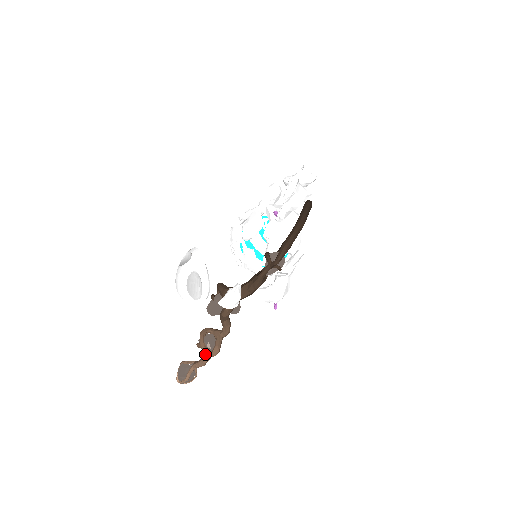
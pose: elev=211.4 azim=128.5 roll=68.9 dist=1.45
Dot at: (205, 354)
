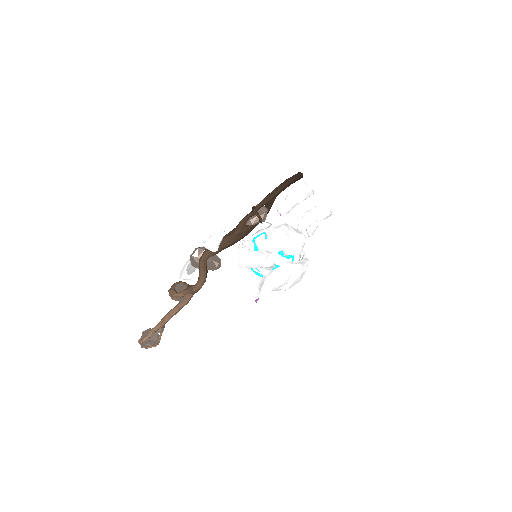
Dot at: (173, 308)
